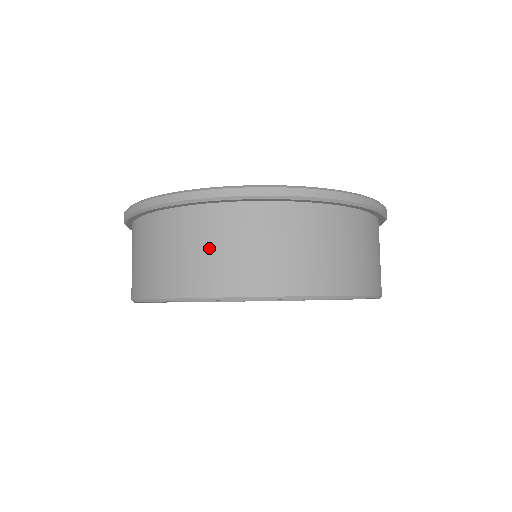
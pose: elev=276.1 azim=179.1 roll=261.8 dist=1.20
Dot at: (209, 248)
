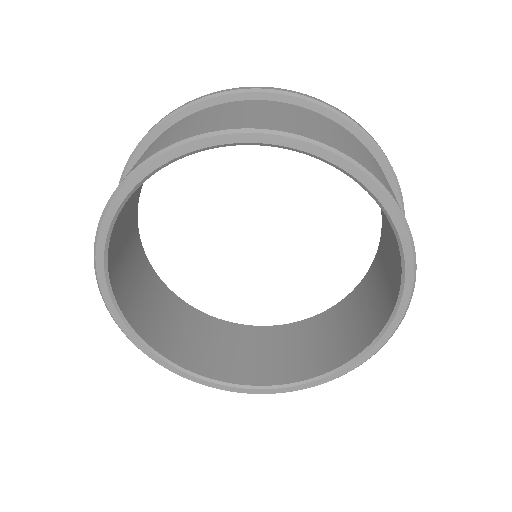
Dot at: (347, 140)
